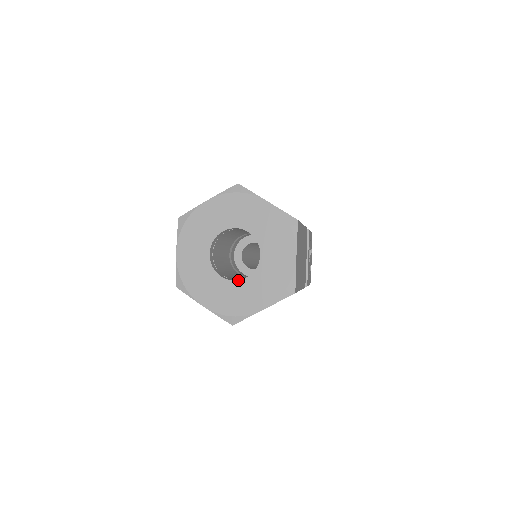
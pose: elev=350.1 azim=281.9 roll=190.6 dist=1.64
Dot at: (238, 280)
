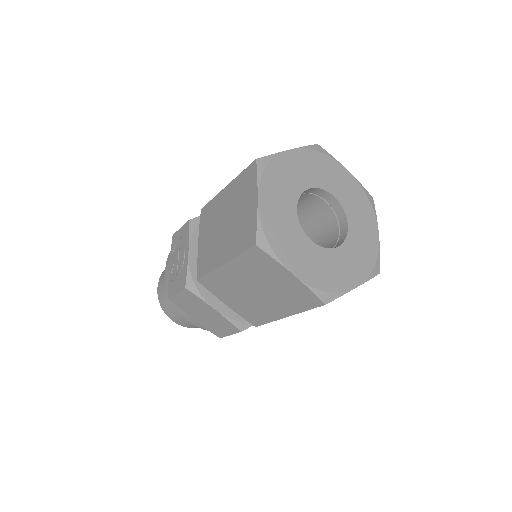
Dot at: (329, 248)
